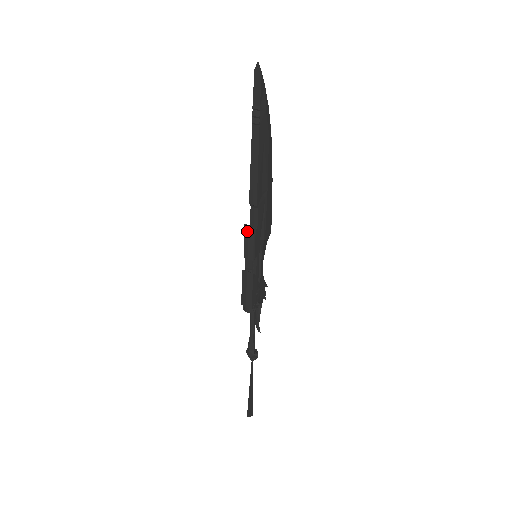
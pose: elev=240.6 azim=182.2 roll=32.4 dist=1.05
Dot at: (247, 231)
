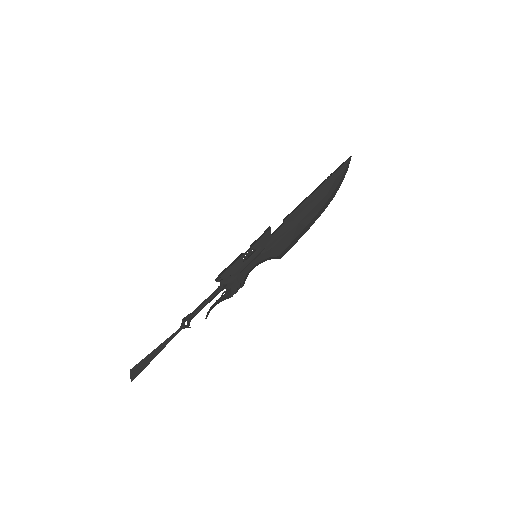
Dot at: (266, 229)
